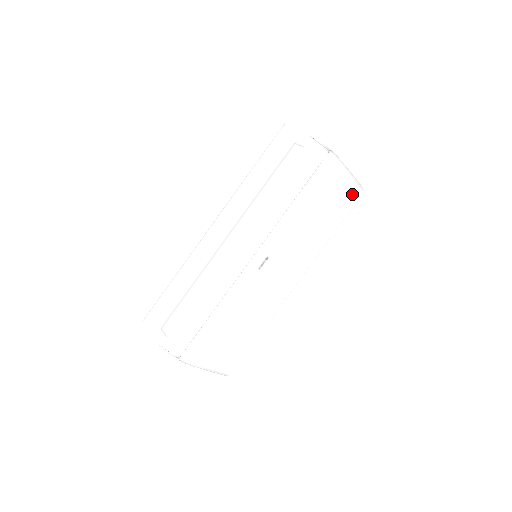
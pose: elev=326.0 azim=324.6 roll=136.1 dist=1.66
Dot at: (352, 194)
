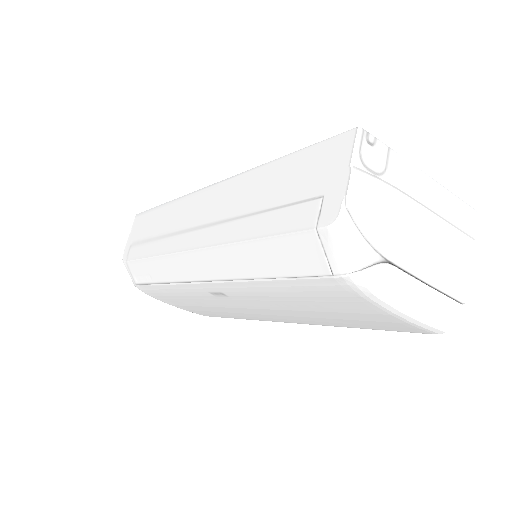
Dot at: (408, 326)
